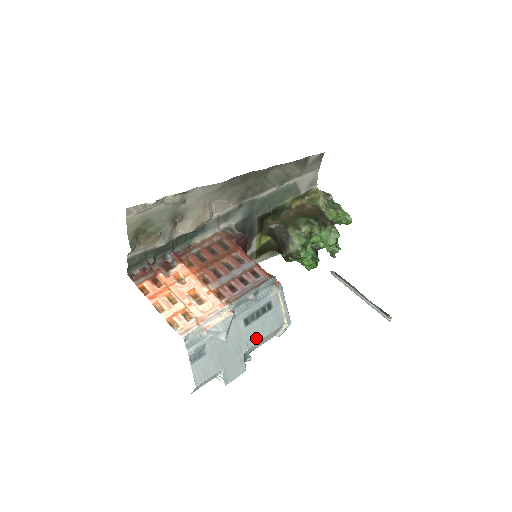
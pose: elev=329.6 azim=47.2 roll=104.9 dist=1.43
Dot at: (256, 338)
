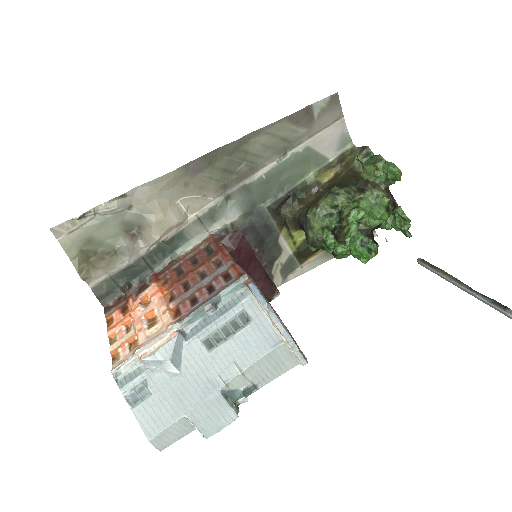
Dot at: (235, 367)
